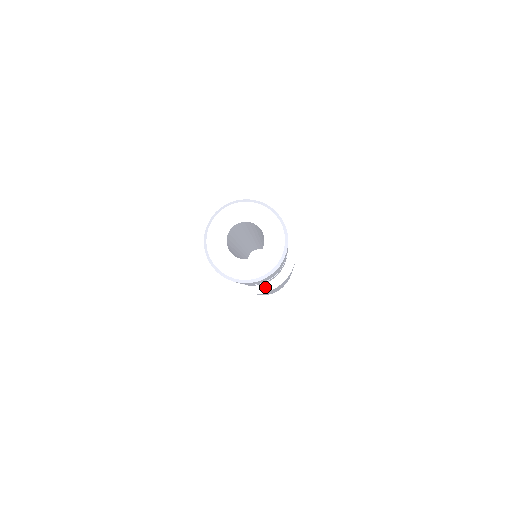
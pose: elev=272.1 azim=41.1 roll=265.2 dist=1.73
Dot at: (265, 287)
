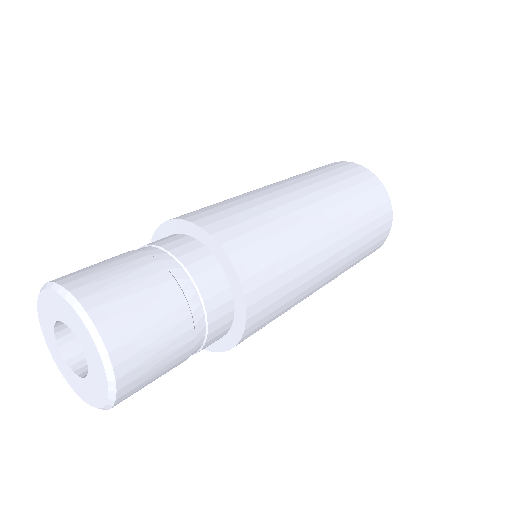
Dot at: (211, 344)
